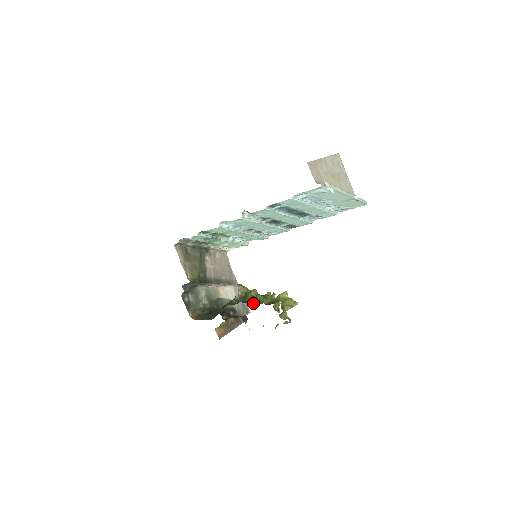
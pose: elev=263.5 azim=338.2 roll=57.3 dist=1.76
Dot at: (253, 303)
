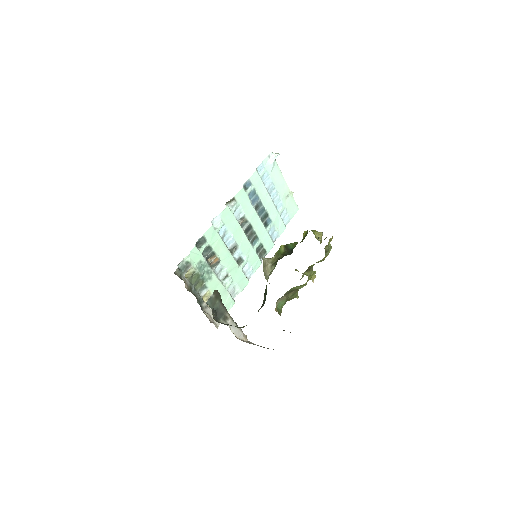
Dot at: (290, 252)
